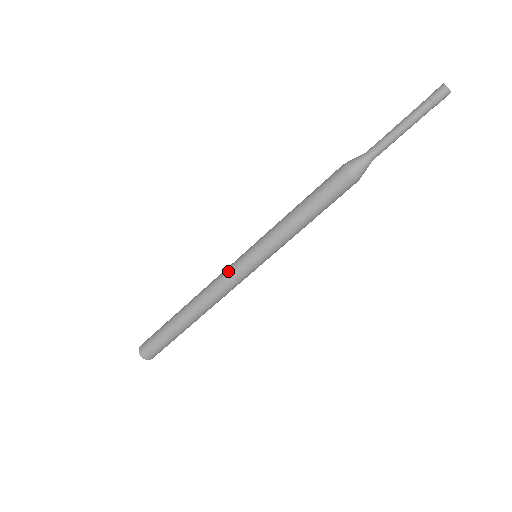
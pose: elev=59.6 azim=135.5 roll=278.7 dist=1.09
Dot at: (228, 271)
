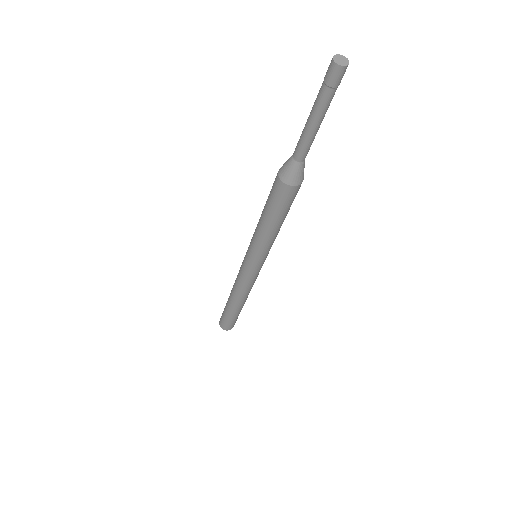
Dot at: (245, 278)
